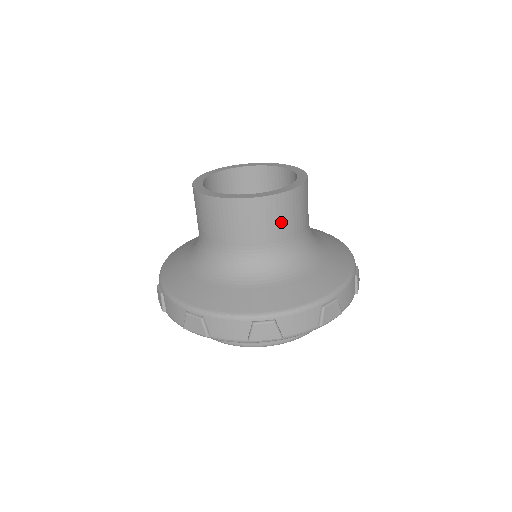
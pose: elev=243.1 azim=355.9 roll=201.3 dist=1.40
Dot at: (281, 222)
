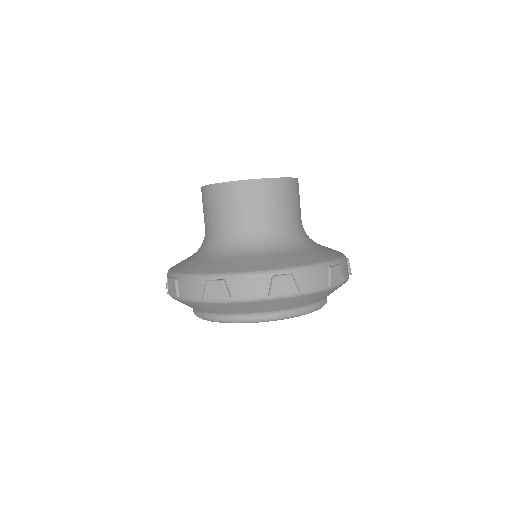
Dot at: (299, 203)
